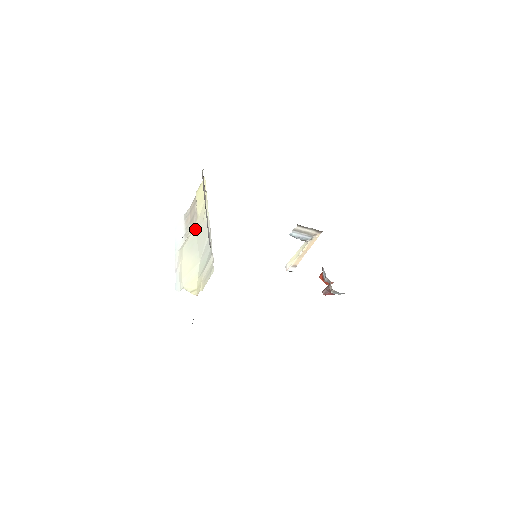
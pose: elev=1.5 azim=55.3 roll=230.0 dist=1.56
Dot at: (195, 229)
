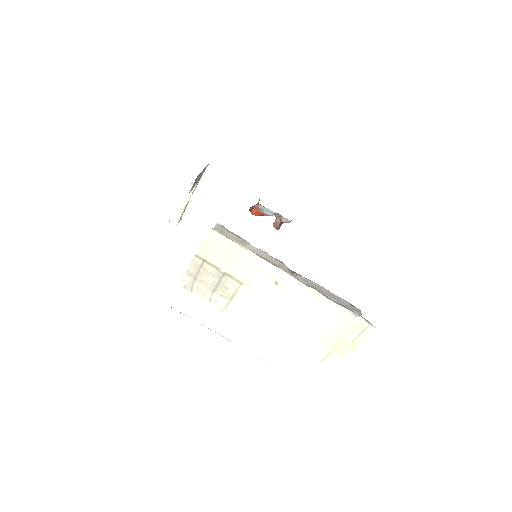
Dot at: (258, 299)
